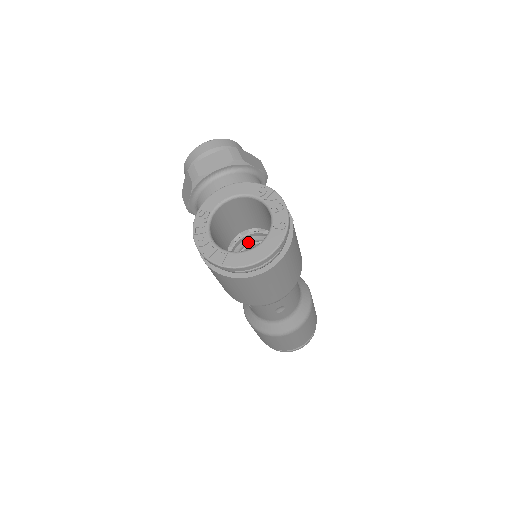
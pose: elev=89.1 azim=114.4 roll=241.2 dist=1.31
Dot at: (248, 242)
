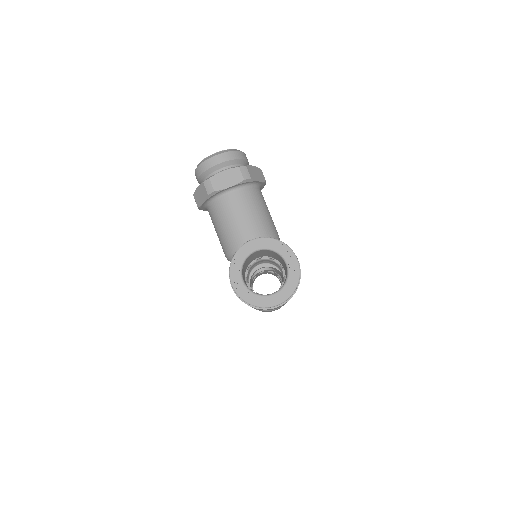
Dot at: (258, 261)
